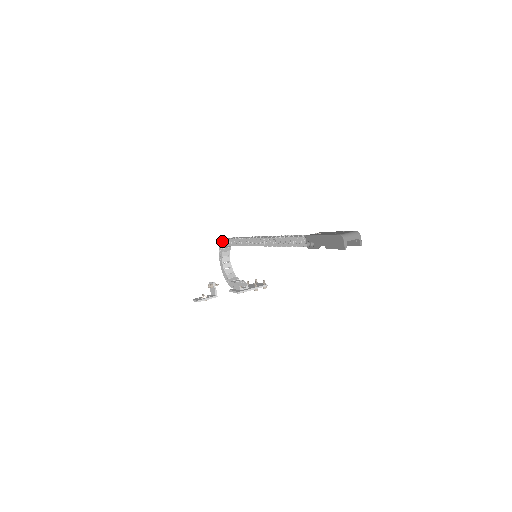
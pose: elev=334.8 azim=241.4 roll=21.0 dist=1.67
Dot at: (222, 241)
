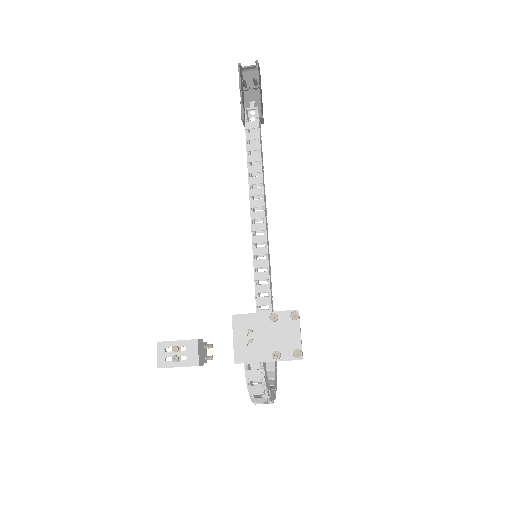
Dot at: occluded
